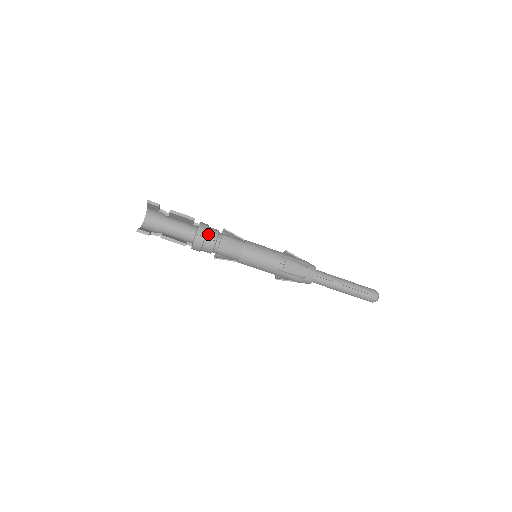
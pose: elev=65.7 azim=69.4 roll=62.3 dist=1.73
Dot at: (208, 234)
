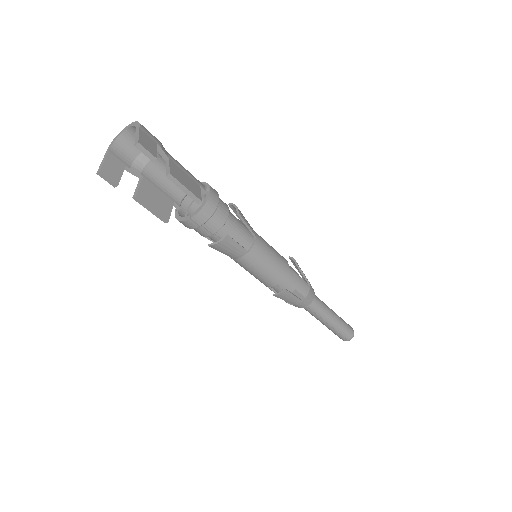
Dot at: (208, 222)
